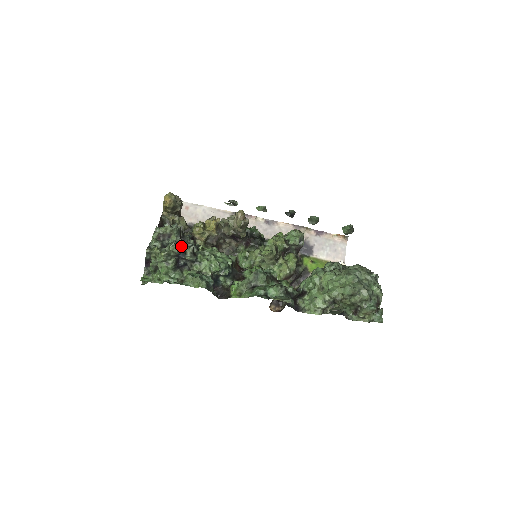
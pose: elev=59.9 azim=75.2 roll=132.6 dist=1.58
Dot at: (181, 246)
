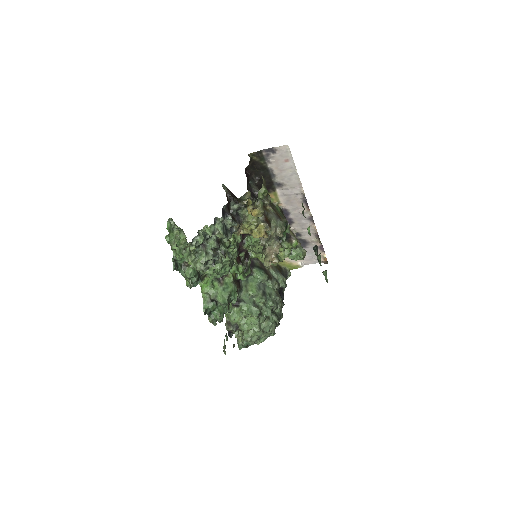
Dot at: (209, 260)
